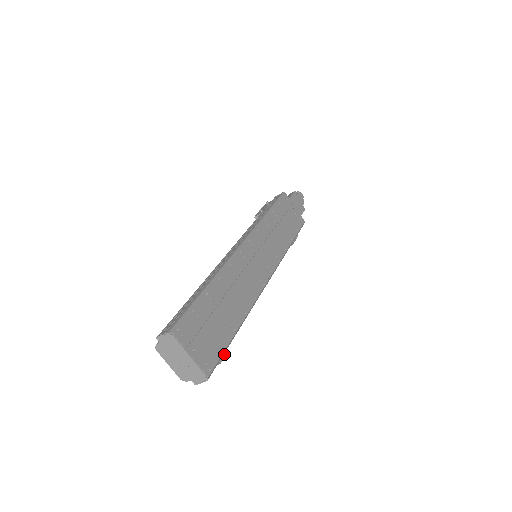
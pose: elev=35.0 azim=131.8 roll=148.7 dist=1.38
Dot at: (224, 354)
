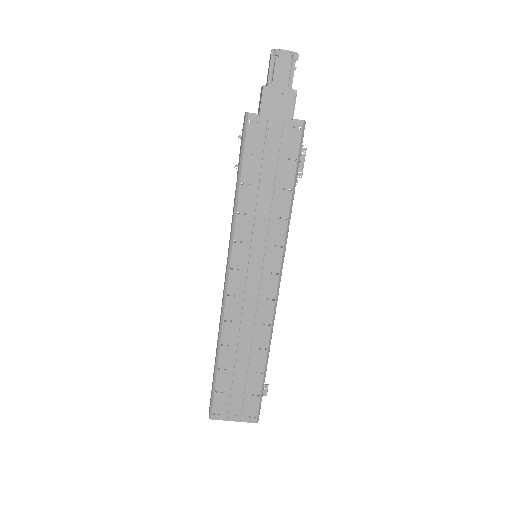
Dot at: (266, 386)
